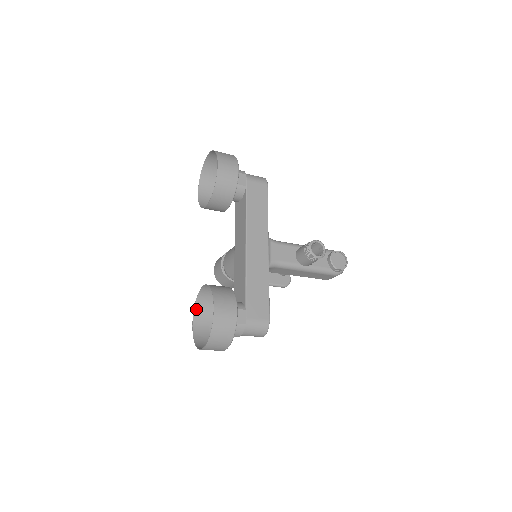
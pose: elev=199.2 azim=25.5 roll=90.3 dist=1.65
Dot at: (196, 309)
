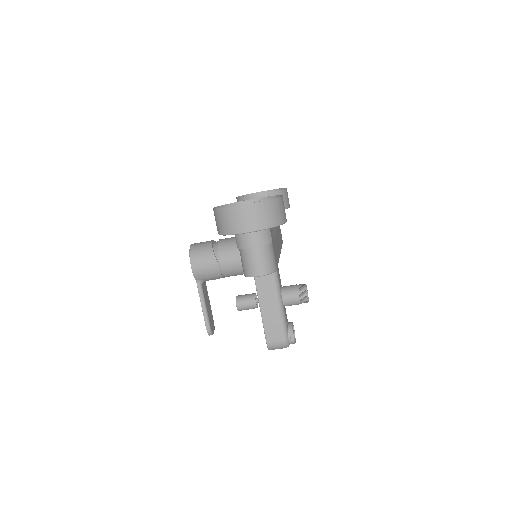
Dot at: occluded
